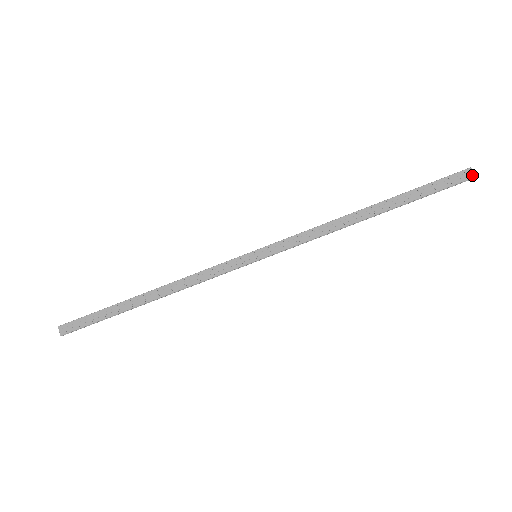
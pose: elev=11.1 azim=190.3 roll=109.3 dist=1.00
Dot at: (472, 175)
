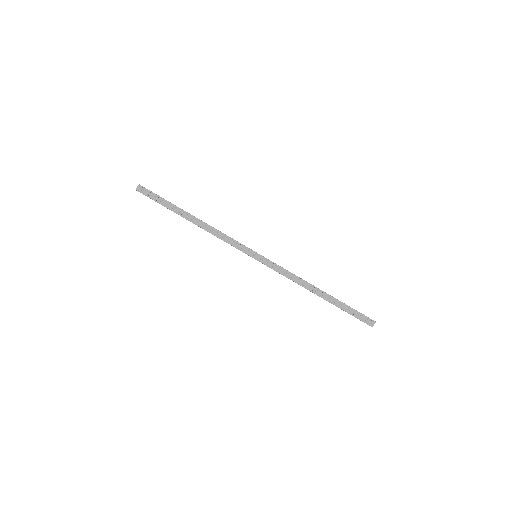
Dot at: (372, 325)
